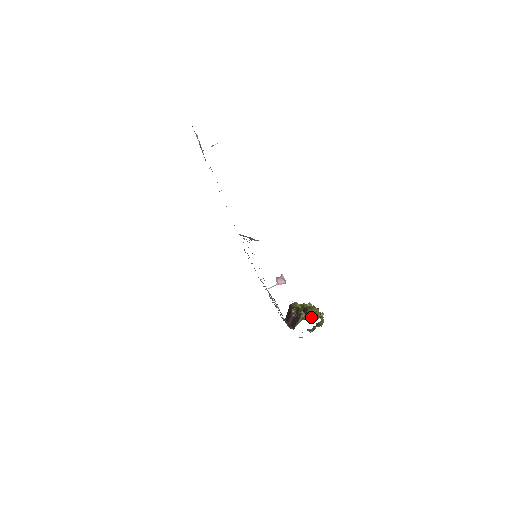
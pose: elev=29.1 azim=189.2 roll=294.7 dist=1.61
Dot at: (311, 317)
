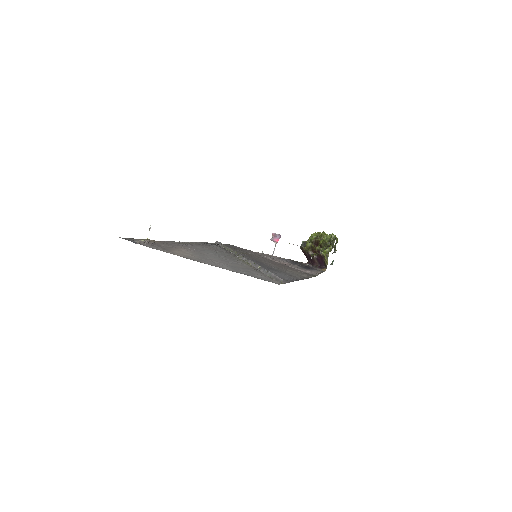
Dot at: occluded
